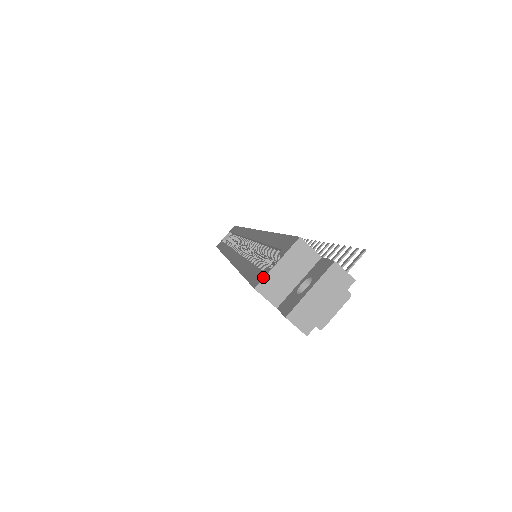
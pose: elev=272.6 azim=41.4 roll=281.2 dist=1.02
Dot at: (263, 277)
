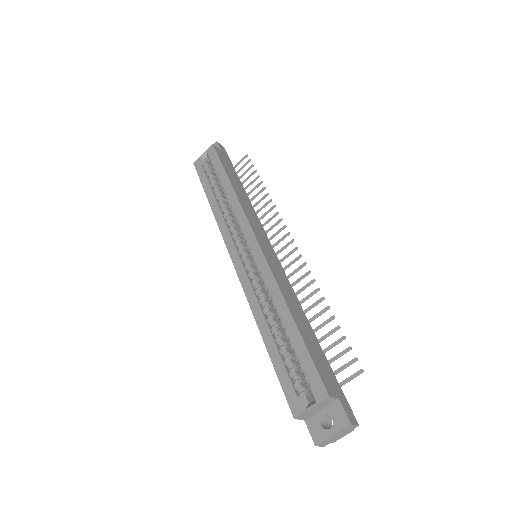
Dot at: (300, 413)
